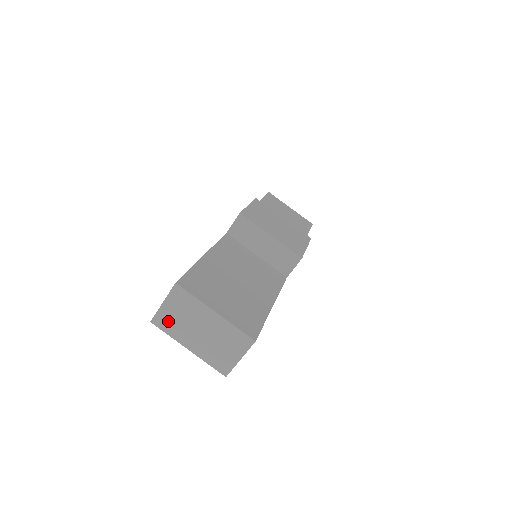
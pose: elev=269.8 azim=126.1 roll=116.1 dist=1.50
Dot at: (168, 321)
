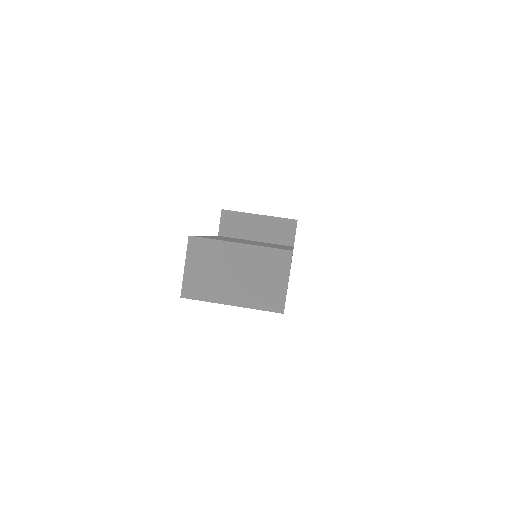
Dot at: (198, 284)
